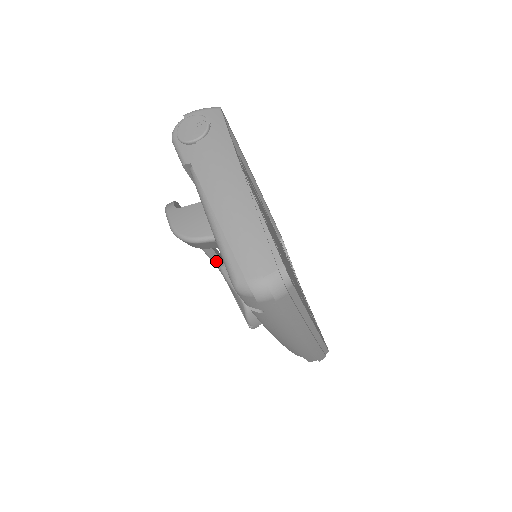
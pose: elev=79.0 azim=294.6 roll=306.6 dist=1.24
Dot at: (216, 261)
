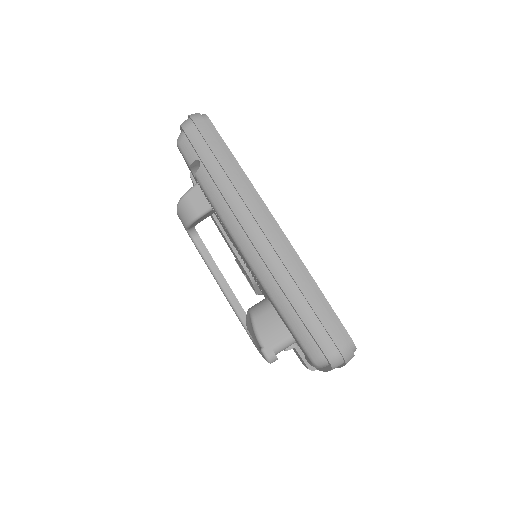
Dot at: (242, 316)
